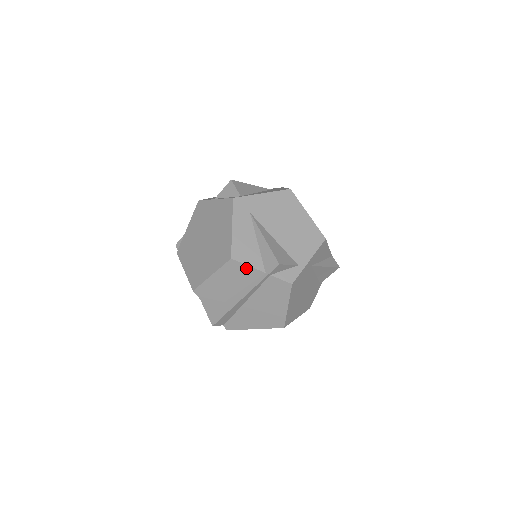
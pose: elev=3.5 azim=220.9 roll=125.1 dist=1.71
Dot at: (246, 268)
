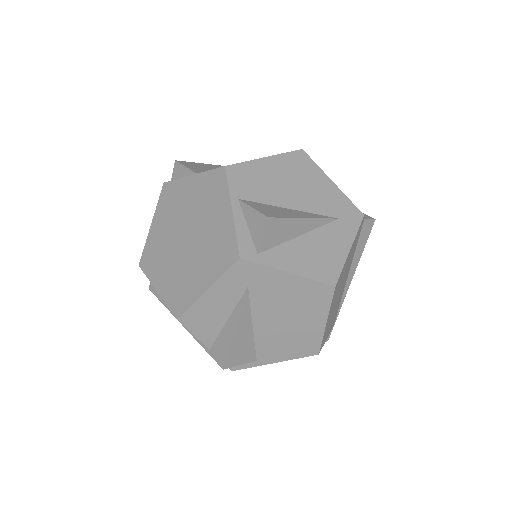
Dot at: (192, 331)
